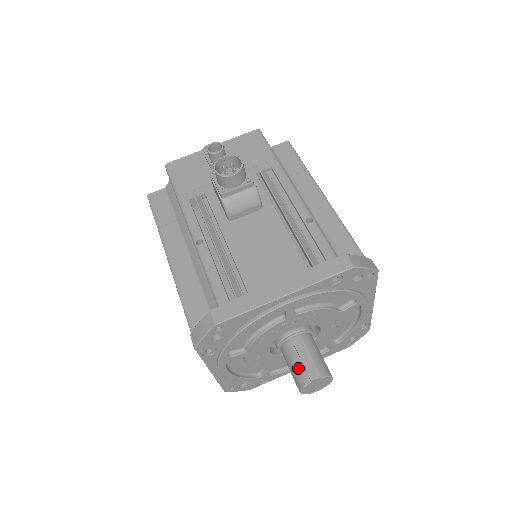
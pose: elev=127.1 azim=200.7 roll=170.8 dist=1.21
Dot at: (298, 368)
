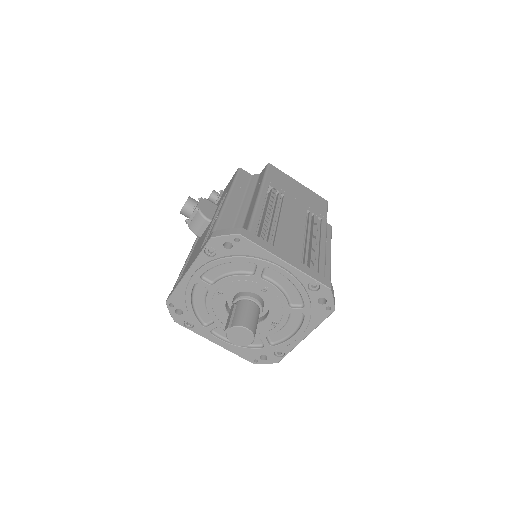
Dot at: occluded
